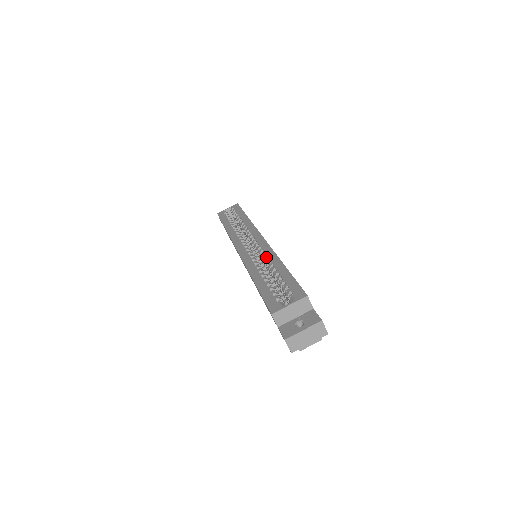
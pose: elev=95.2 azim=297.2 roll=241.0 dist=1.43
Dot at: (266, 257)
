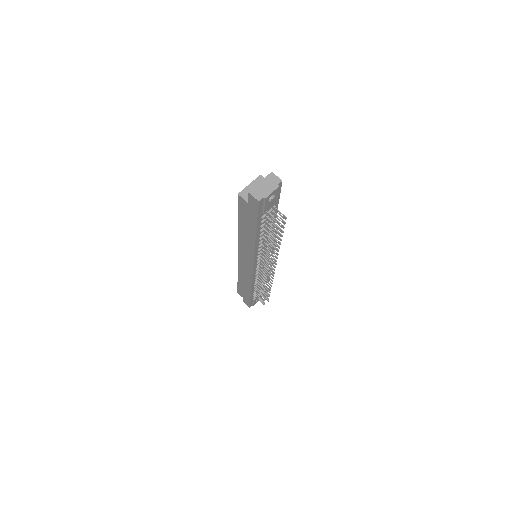
Dot at: occluded
